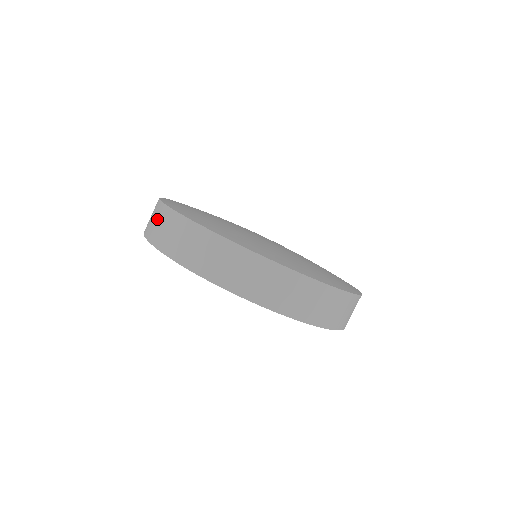
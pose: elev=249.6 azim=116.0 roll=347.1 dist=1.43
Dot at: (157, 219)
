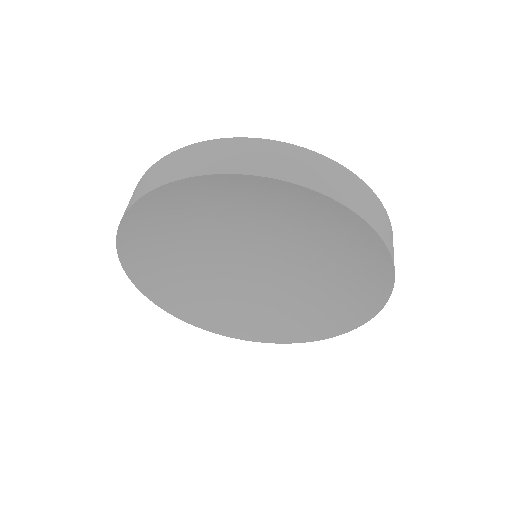
Dot at: (146, 179)
